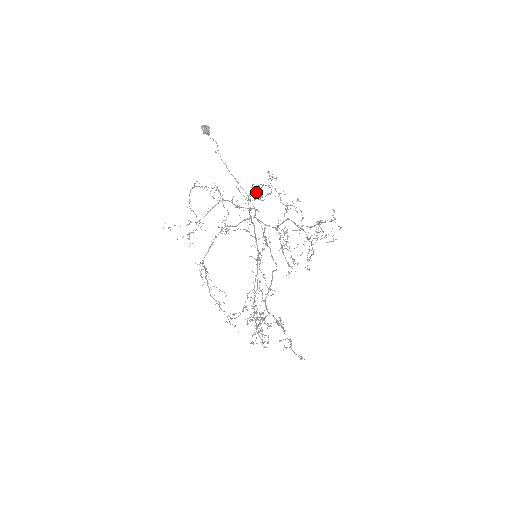
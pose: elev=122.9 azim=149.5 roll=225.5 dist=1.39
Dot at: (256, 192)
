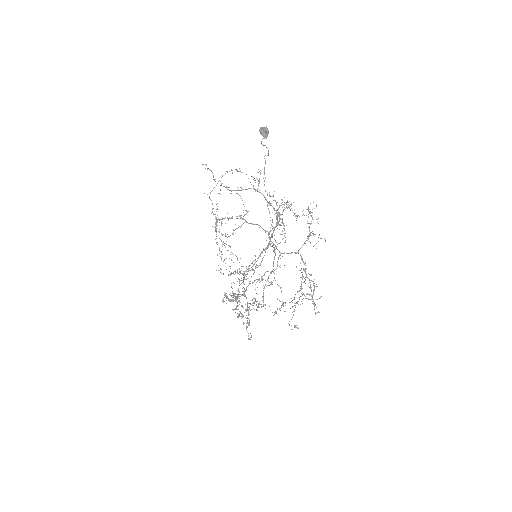
Dot at: (291, 204)
